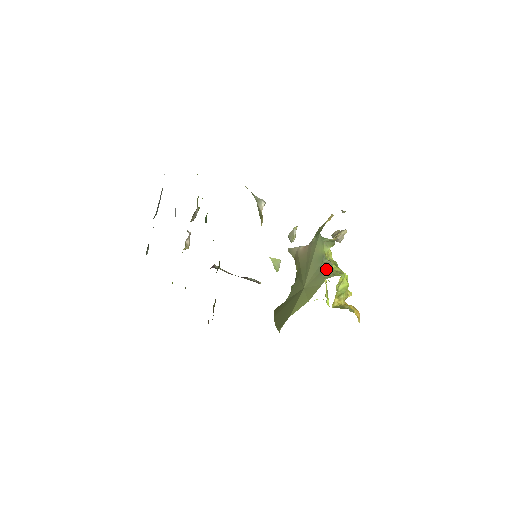
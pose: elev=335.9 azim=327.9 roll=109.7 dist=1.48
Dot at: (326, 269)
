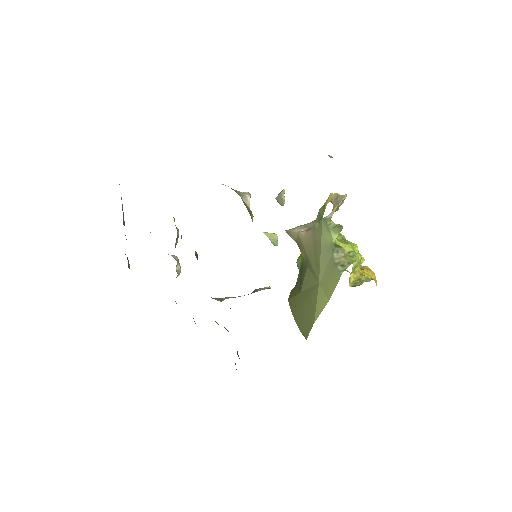
Dot at: (339, 259)
